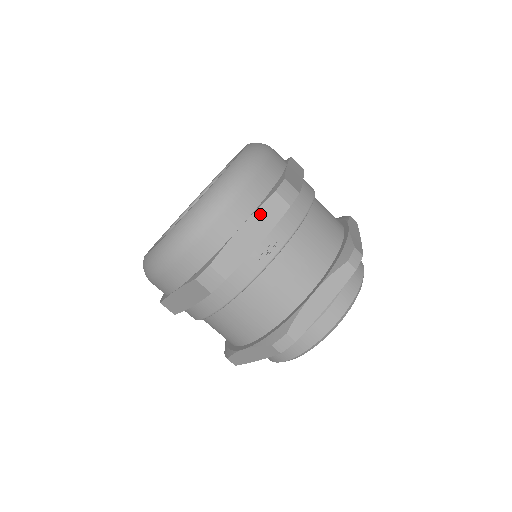
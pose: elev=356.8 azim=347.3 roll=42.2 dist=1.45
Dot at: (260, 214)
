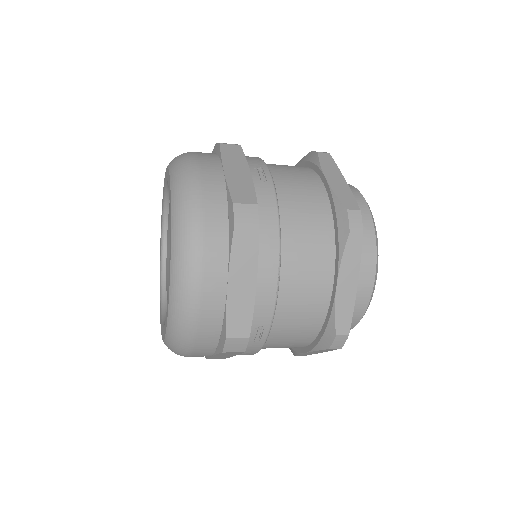
Dot at: (227, 158)
